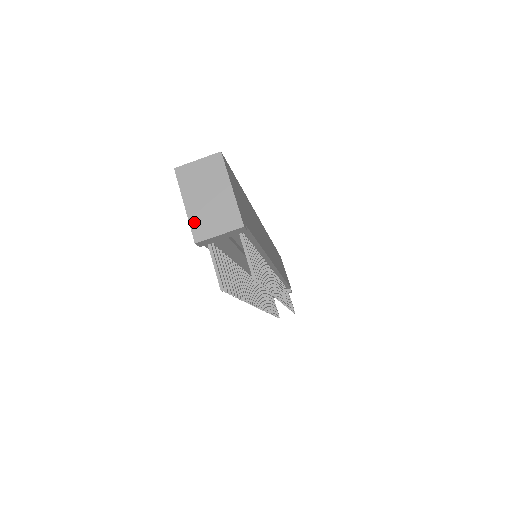
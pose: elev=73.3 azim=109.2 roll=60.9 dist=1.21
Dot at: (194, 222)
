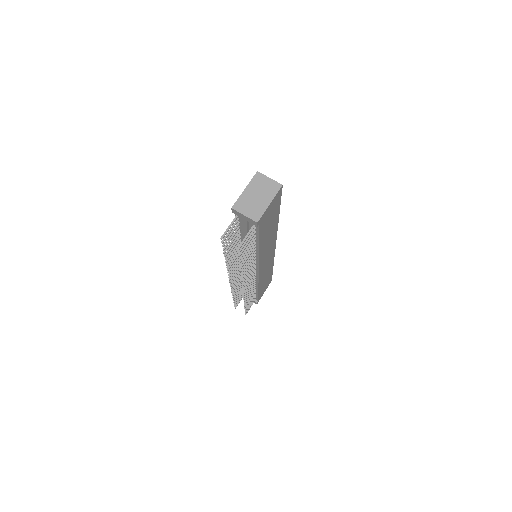
Dot at: (241, 200)
